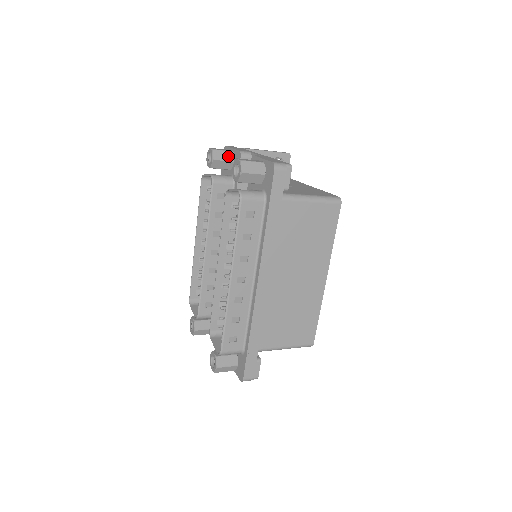
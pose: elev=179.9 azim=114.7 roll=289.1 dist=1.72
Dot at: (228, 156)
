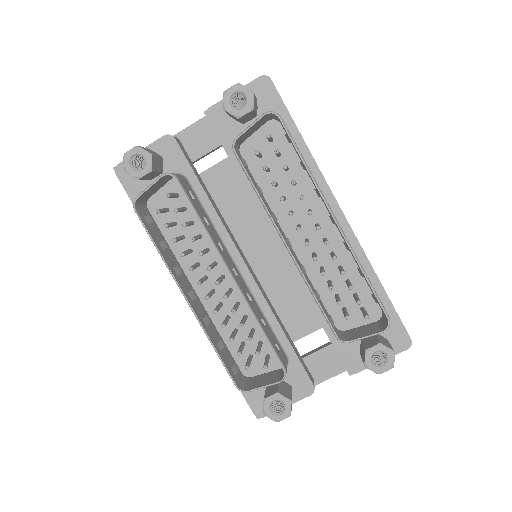
Dot at: (153, 152)
